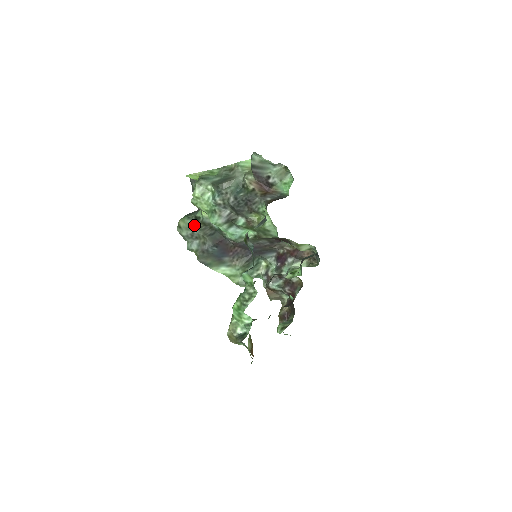
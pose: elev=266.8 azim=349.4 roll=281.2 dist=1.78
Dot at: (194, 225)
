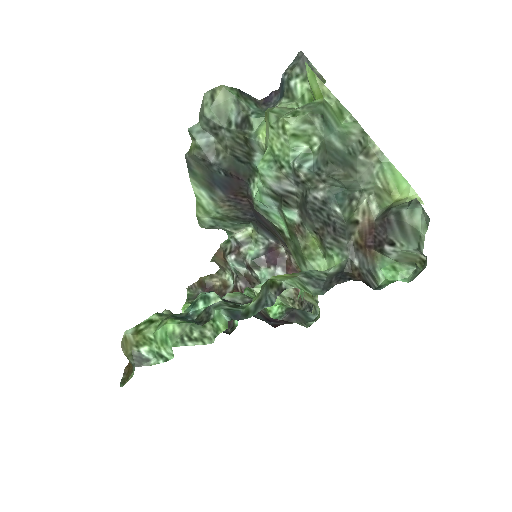
Dot at: (233, 122)
